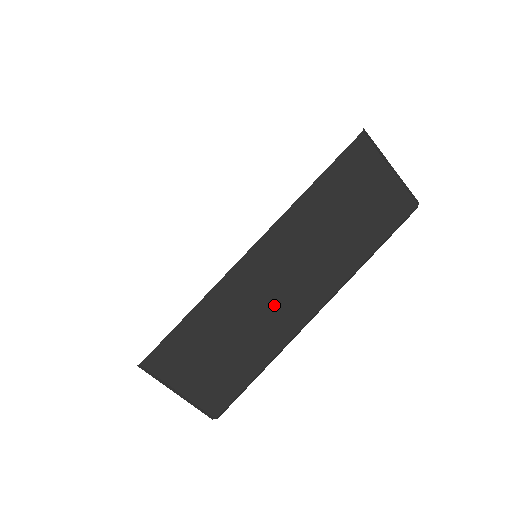
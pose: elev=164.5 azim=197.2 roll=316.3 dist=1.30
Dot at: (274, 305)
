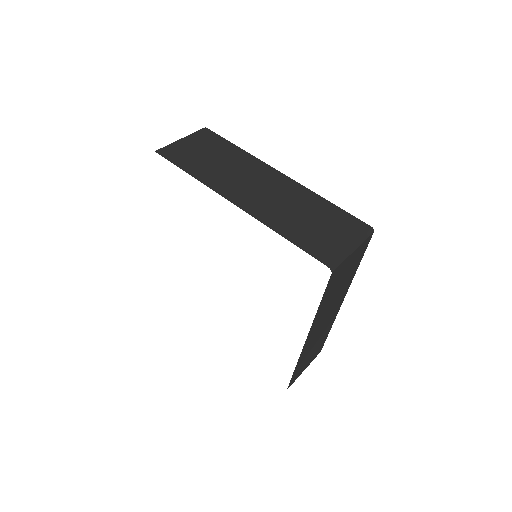
Dot at: (324, 327)
